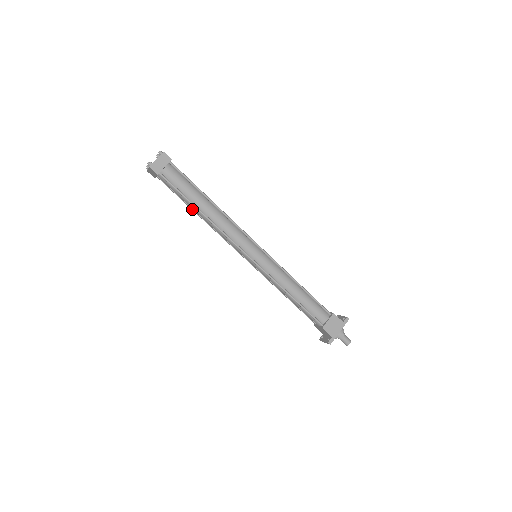
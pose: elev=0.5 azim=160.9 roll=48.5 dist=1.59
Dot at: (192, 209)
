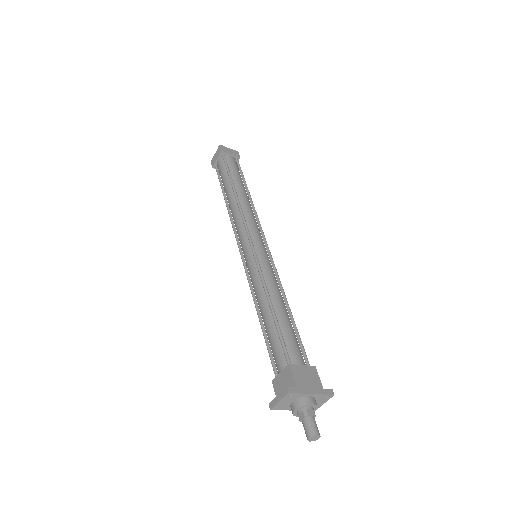
Dot at: (224, 196)
